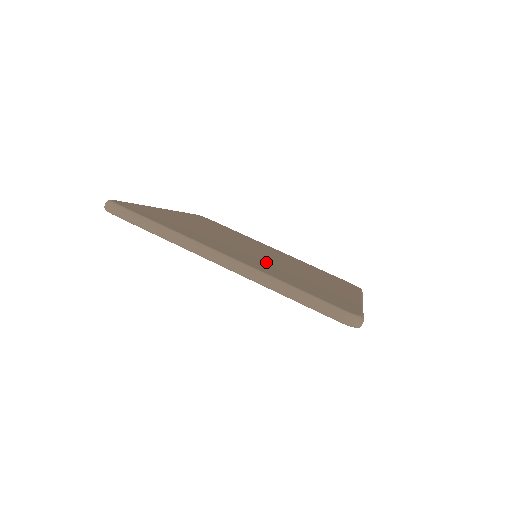
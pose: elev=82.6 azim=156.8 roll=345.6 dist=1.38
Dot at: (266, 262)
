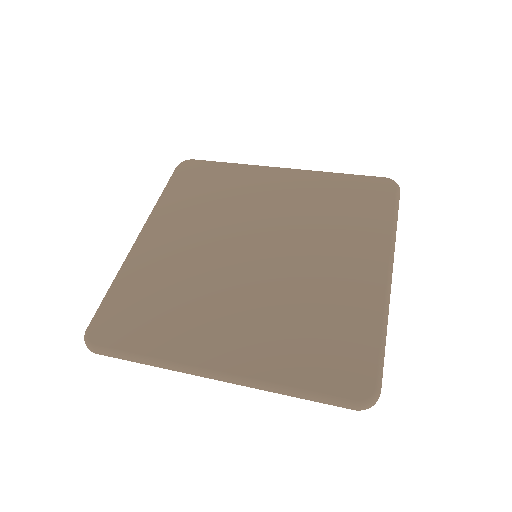
Dot at: (264, 305)
